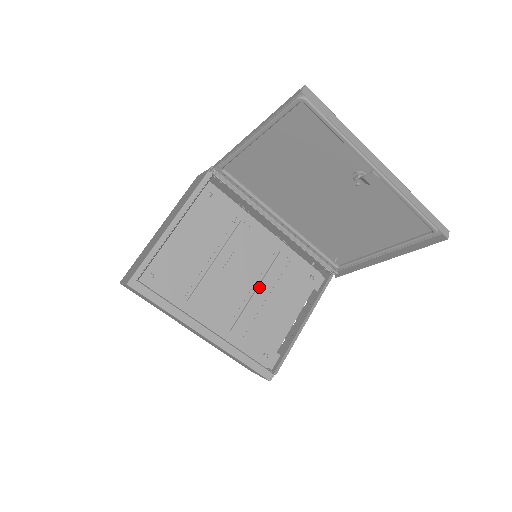
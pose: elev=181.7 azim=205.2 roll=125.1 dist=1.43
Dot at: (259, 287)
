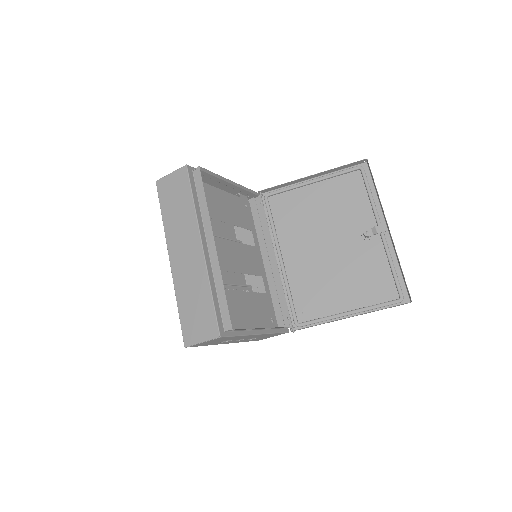
Dot at: occluded
